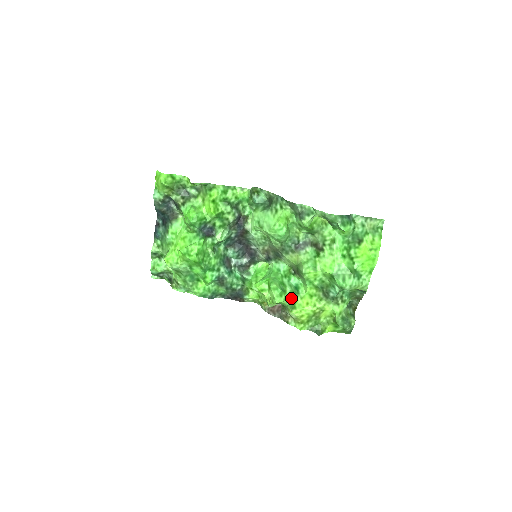
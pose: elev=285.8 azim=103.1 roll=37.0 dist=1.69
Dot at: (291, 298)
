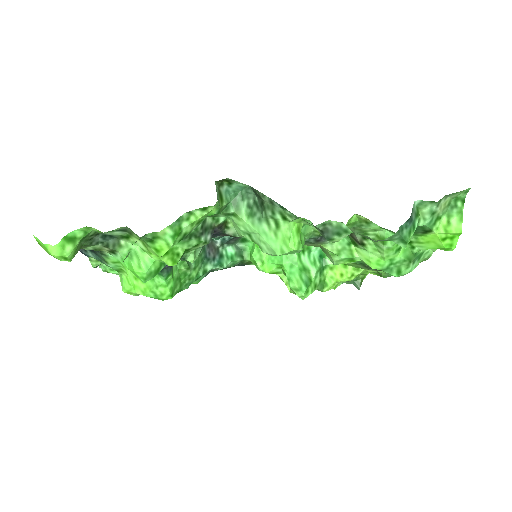
Dot at: (319, 278)
